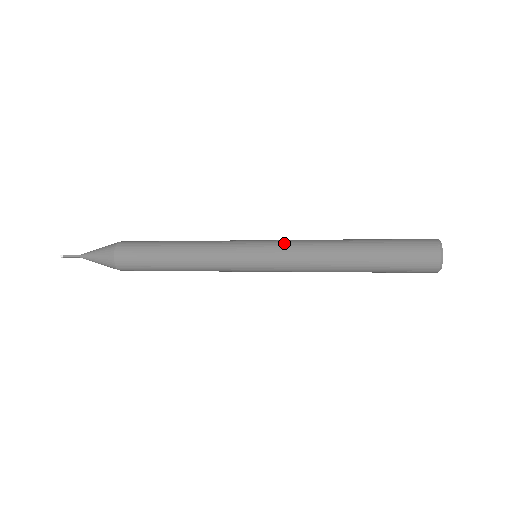
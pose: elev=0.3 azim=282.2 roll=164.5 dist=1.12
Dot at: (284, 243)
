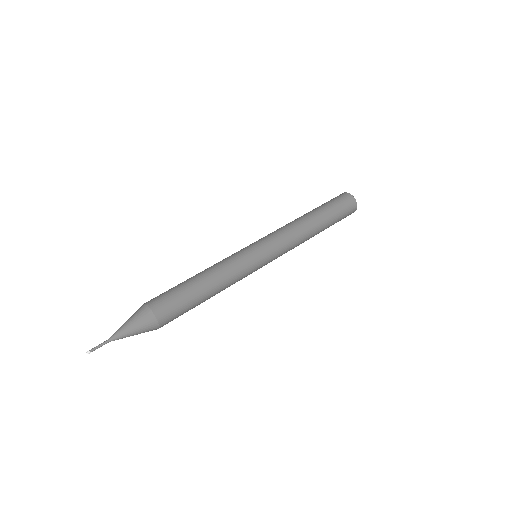
Dot at: (281, 246)
